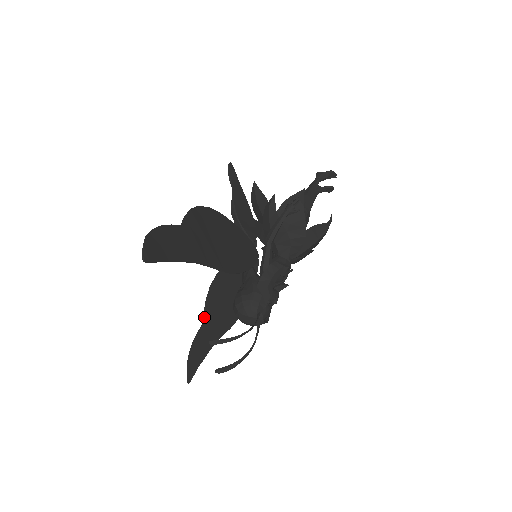
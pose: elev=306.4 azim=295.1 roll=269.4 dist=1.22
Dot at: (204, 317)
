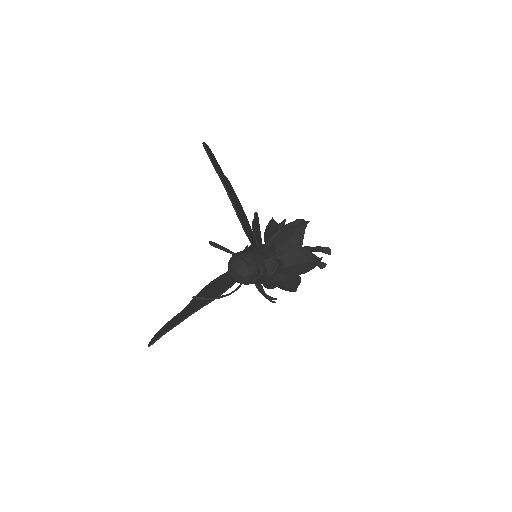
Dot at: (188, 305)
